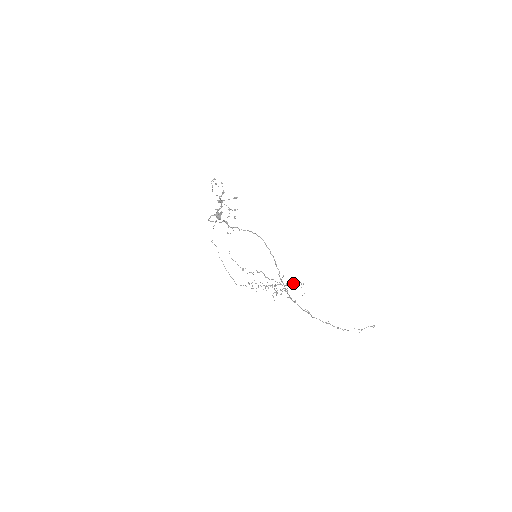
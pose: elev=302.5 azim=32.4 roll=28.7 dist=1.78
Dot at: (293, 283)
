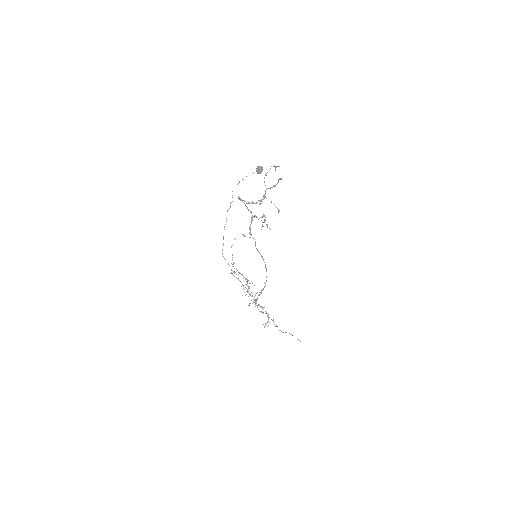
Dot at: occluded
